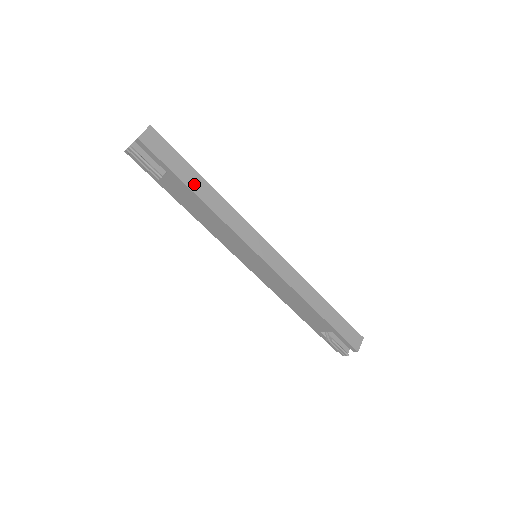
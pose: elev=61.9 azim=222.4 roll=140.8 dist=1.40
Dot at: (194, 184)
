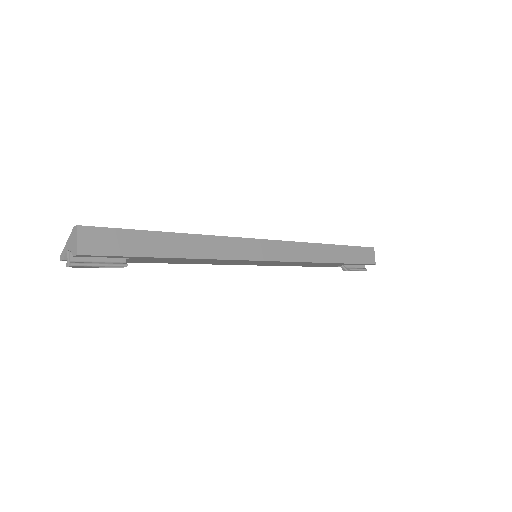
Dot at: (166, 248)
